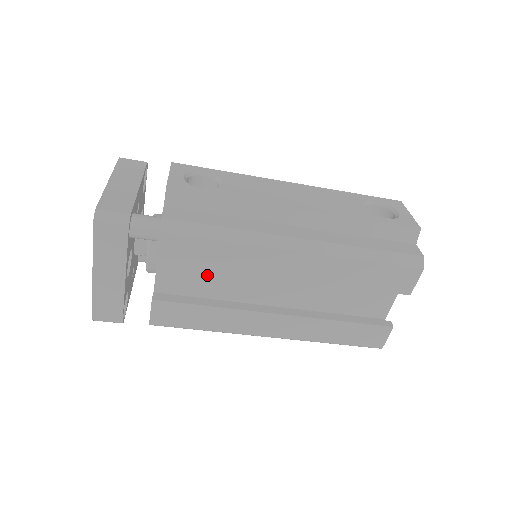
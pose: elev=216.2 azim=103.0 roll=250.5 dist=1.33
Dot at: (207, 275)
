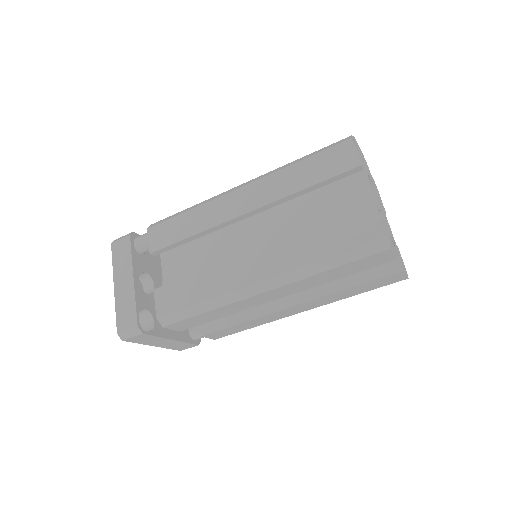
Dot at: (198, 262)
